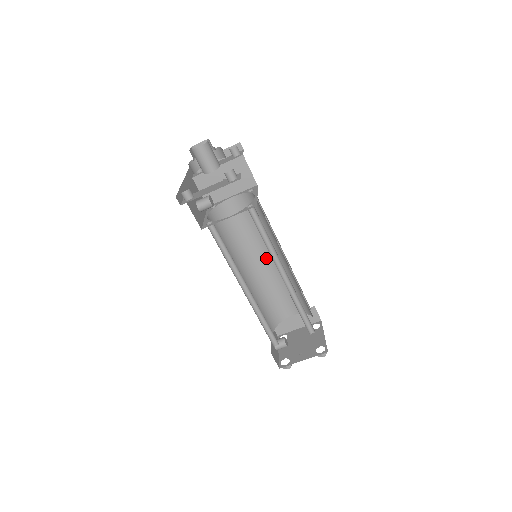
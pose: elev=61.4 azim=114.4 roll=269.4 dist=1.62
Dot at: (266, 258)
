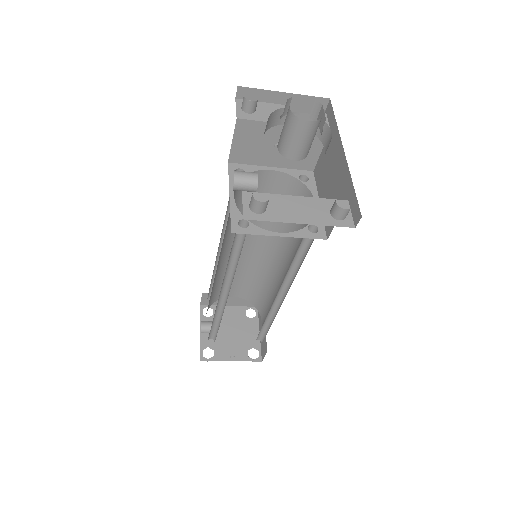
Dot at: (253, 244)
